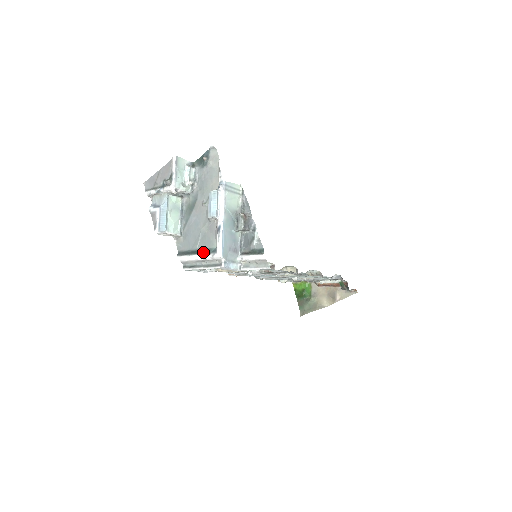
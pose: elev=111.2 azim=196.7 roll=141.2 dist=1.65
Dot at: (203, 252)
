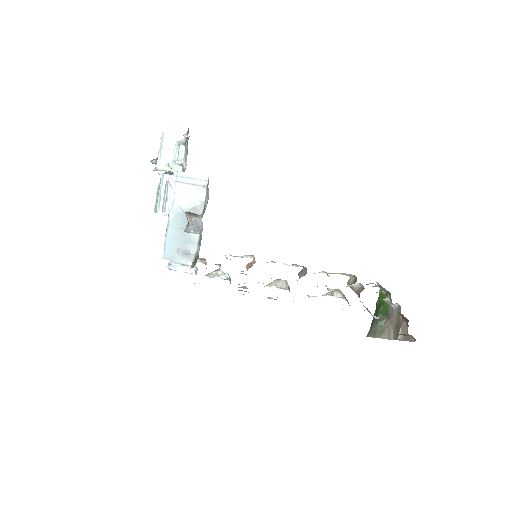
Dot at: occluded
